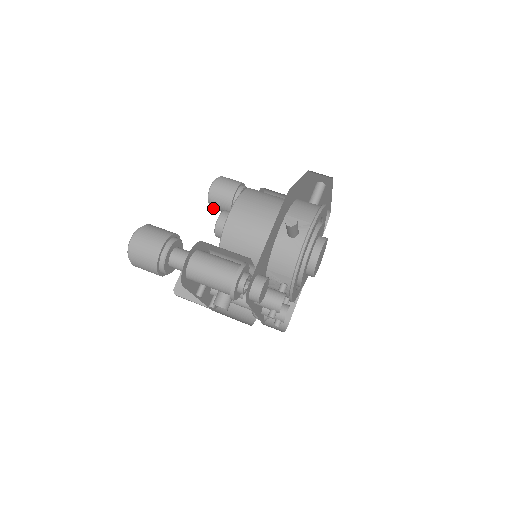
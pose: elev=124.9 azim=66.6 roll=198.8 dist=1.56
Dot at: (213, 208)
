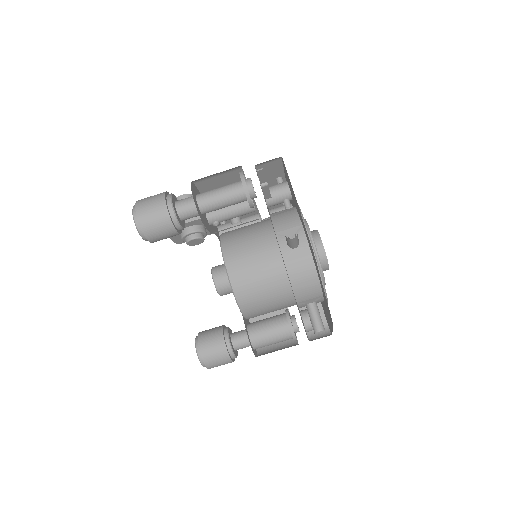
Dot at: occluded
